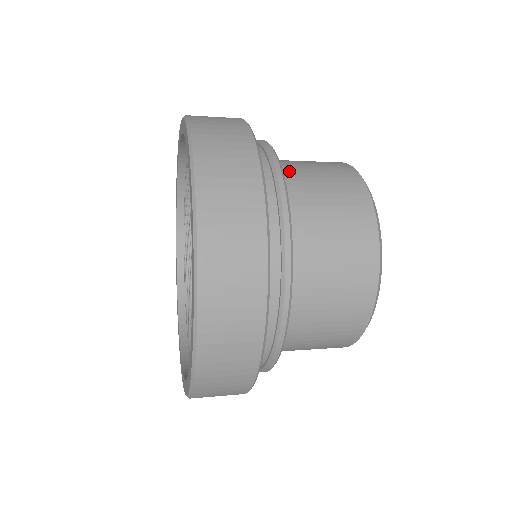
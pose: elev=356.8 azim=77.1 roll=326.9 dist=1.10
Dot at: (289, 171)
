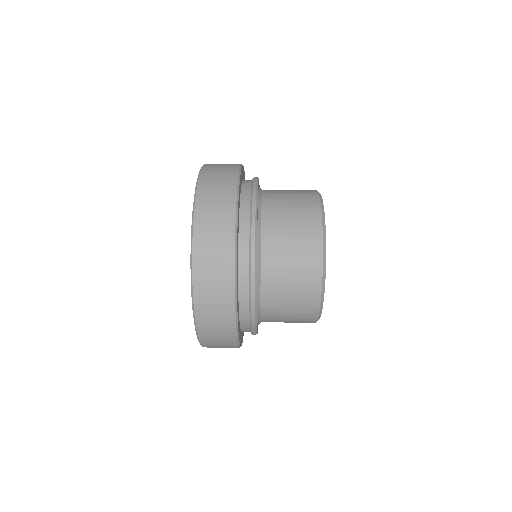
Dot at: (268, 239)
